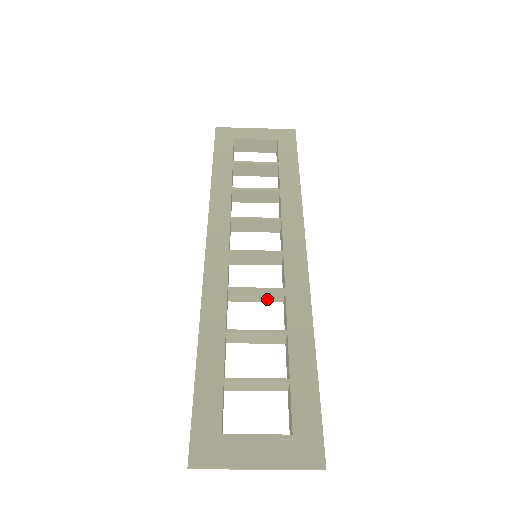
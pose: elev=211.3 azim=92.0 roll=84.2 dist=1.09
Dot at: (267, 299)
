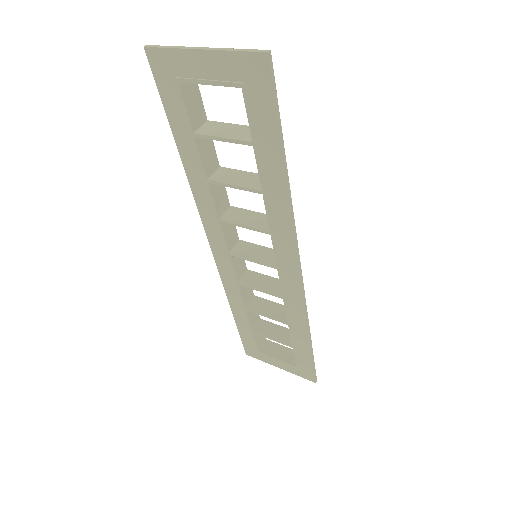
Dot at: (276, 284)
